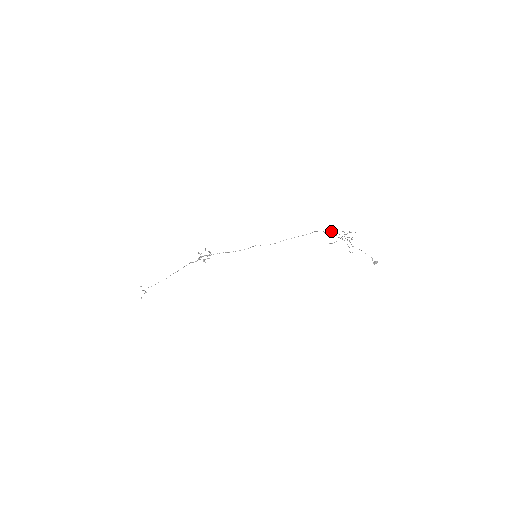
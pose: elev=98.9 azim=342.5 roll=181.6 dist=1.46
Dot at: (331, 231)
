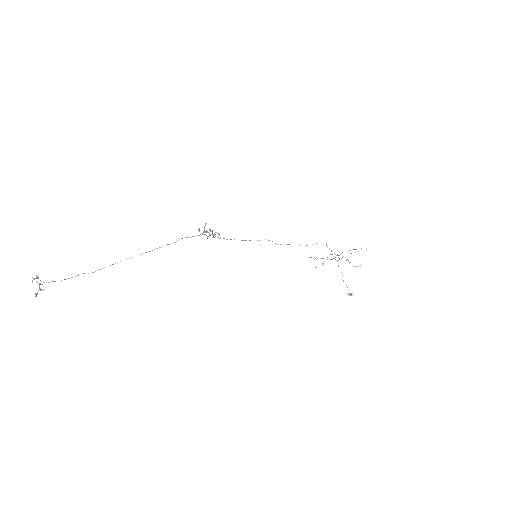
Dot at: occluded
